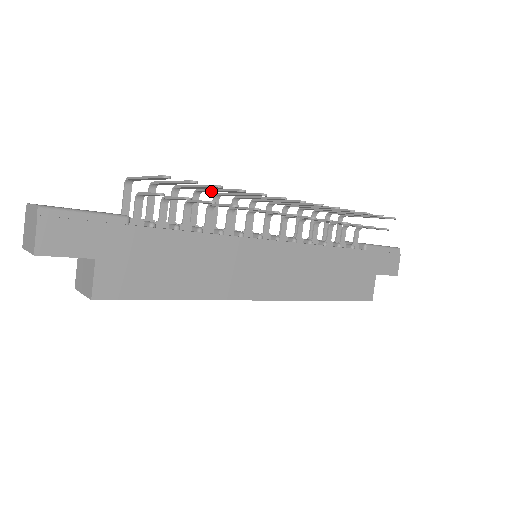
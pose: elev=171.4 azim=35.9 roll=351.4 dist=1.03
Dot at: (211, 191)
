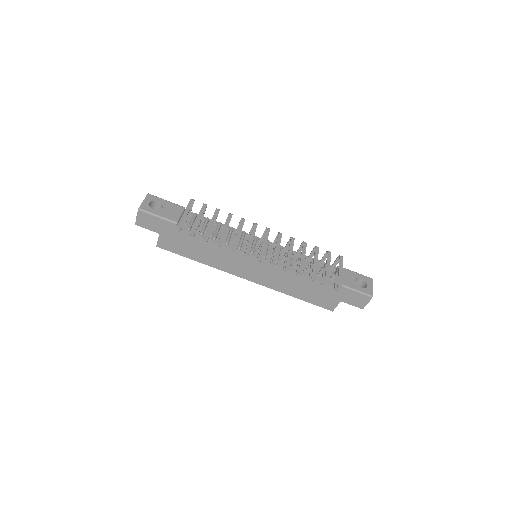
Dot at: (226, 224)
